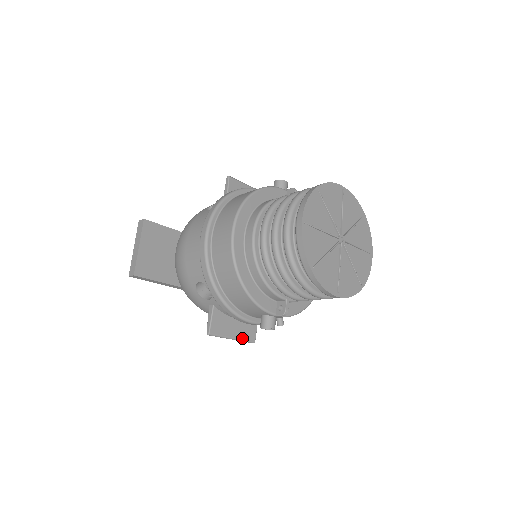
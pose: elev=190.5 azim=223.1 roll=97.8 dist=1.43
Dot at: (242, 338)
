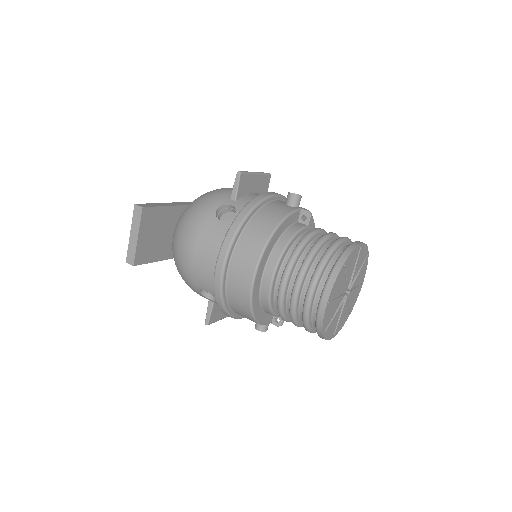
Dot at: occluded
